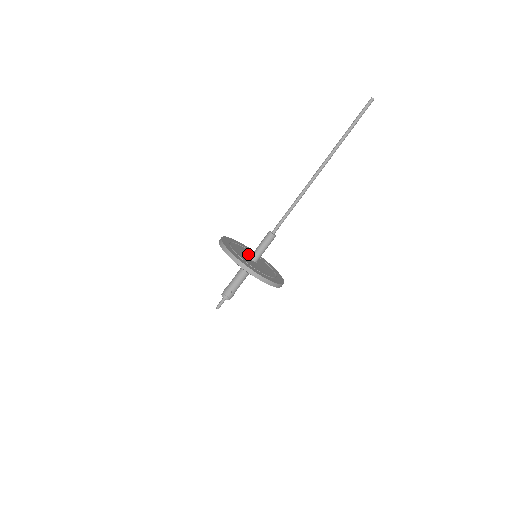
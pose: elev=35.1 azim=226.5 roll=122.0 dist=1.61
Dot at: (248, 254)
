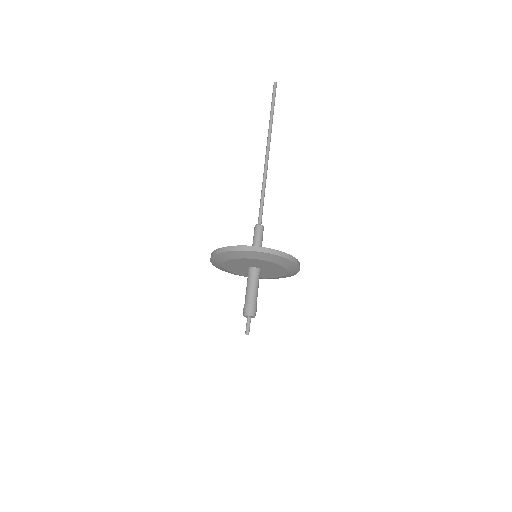
Dot at: occluded
